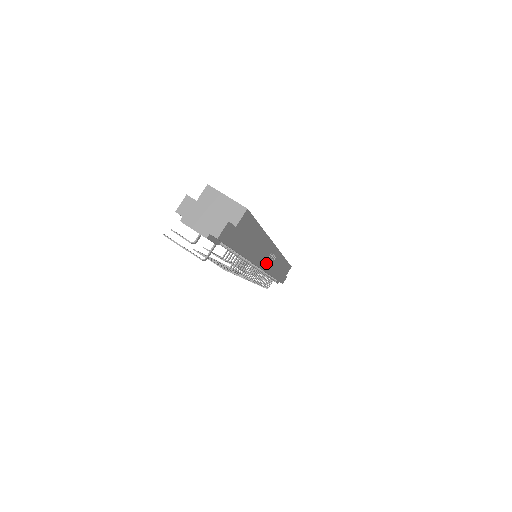
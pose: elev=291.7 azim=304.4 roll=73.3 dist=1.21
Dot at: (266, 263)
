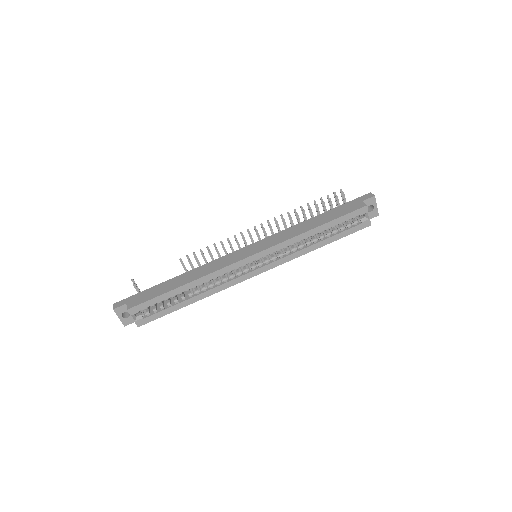
Dot at: occluded
